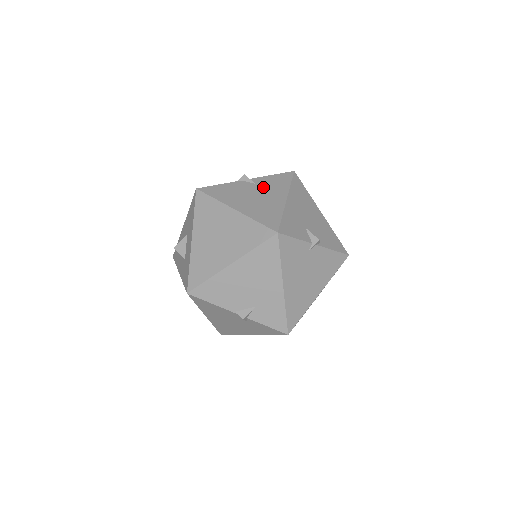
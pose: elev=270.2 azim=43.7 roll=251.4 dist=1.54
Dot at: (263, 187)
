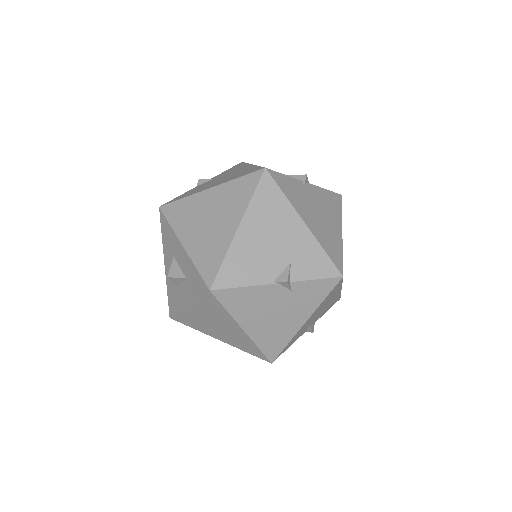
Dot at: (223, 175)
